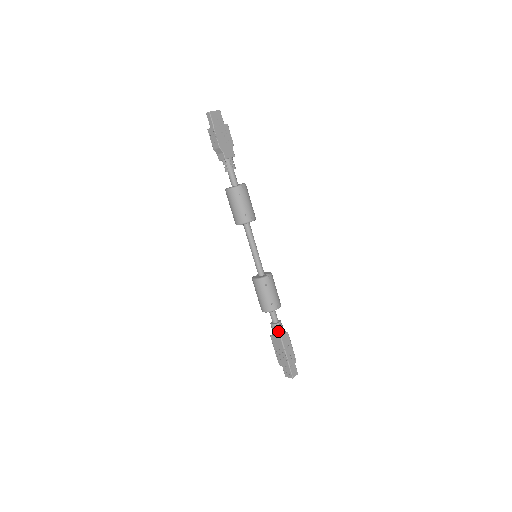
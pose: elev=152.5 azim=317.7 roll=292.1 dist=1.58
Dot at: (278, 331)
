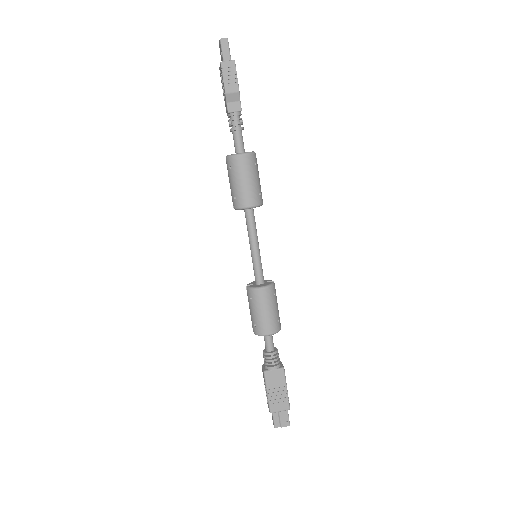
Dot at: (278, 361)
